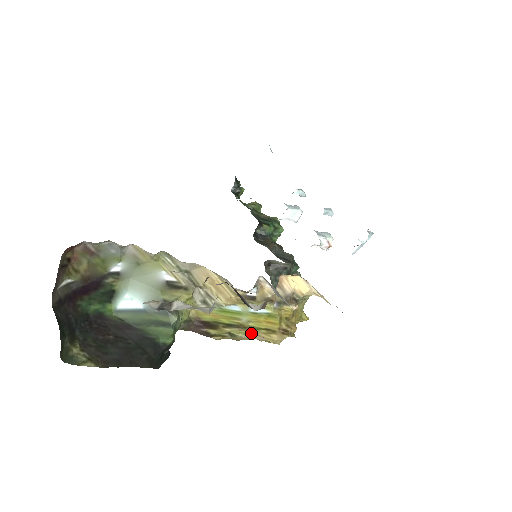
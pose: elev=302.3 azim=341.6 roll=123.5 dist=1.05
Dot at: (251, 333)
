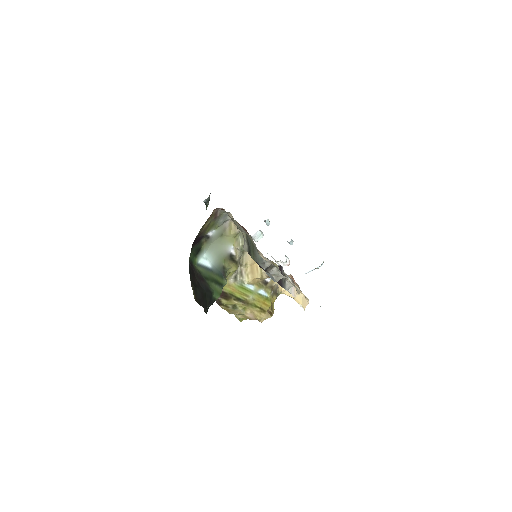
Dot at: (247, 309)
